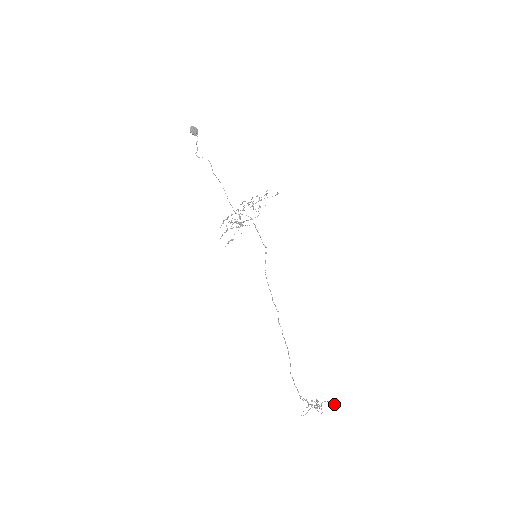
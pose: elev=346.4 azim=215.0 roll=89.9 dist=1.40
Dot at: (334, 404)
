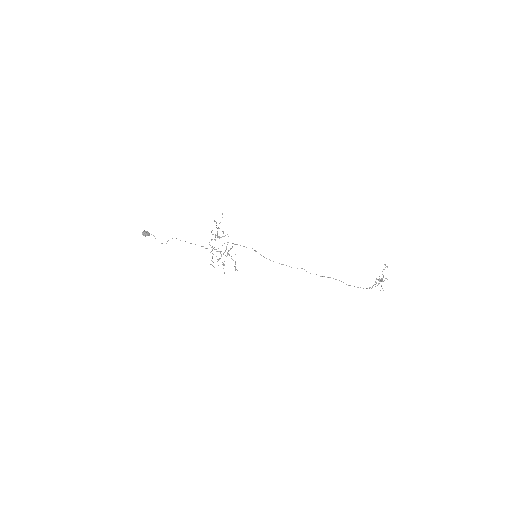
Dot at: (387, 267)
